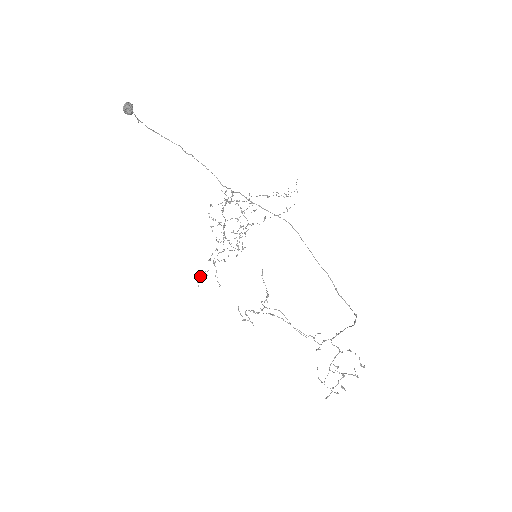
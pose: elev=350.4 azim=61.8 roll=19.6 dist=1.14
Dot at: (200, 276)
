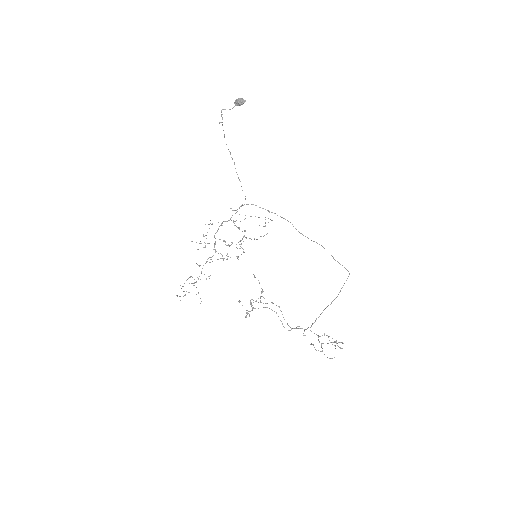
Dot at: (179, 296)
